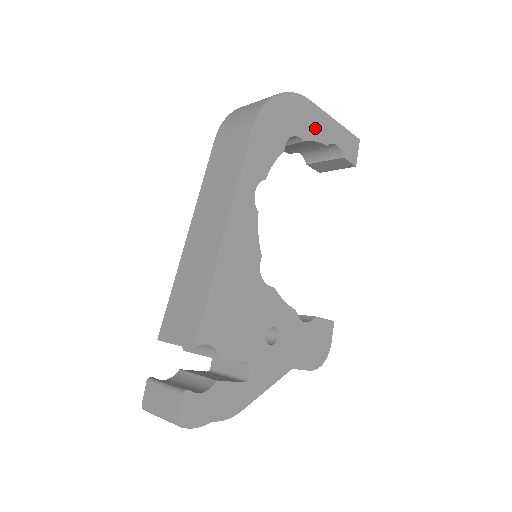
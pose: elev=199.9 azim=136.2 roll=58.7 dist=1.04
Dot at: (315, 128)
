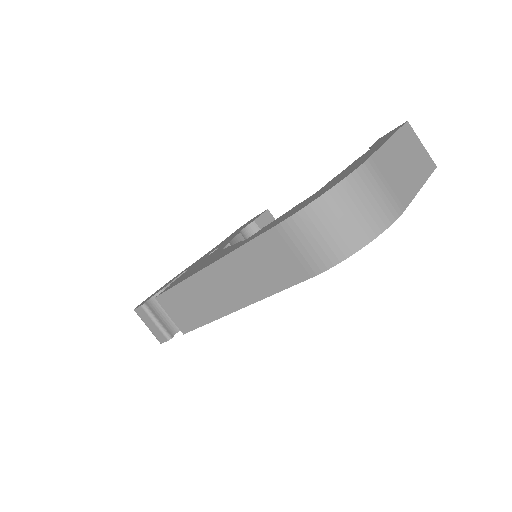
Dot at: occluded
